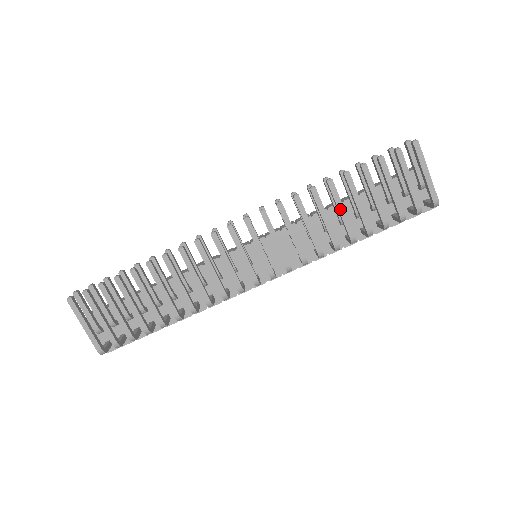
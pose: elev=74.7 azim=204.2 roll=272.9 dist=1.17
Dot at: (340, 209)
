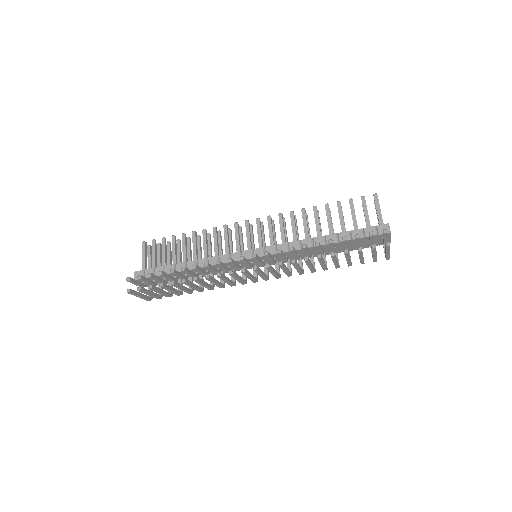
Dot at: (322, 264)
